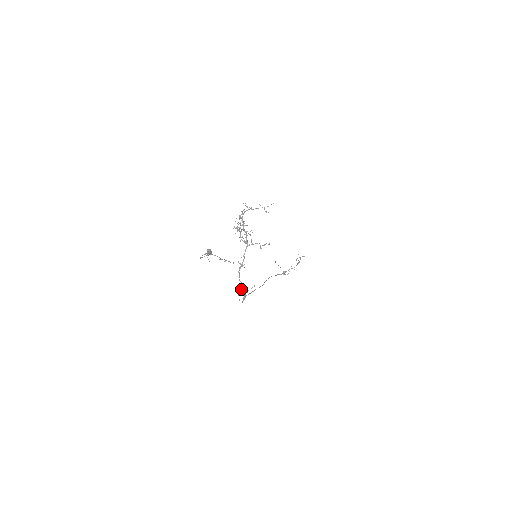
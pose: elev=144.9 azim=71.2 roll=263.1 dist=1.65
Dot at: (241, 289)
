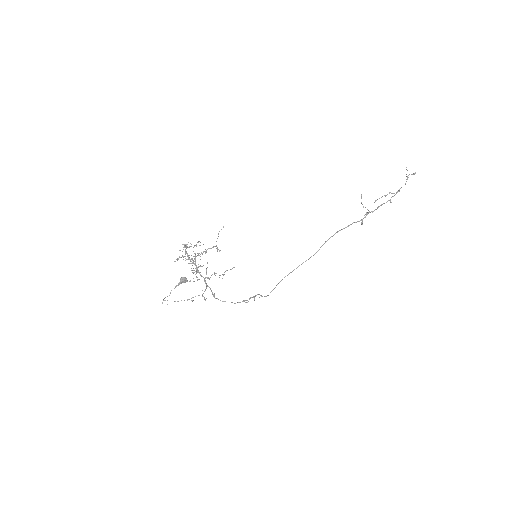
Dot at: occluded
